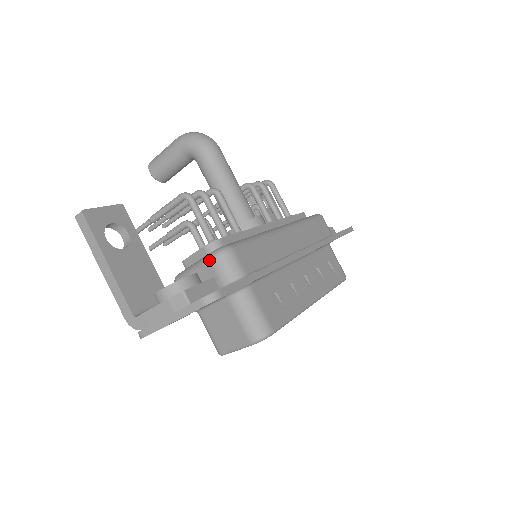
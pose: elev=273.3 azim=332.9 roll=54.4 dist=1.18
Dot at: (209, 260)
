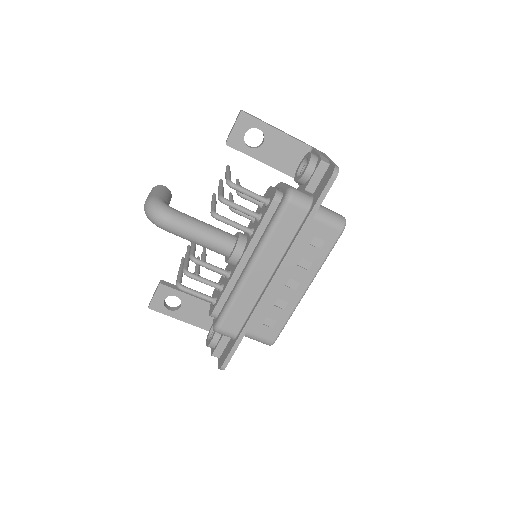
Dot at: occluded
